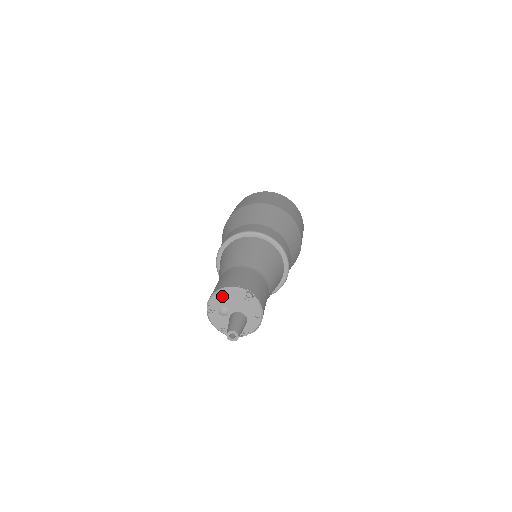
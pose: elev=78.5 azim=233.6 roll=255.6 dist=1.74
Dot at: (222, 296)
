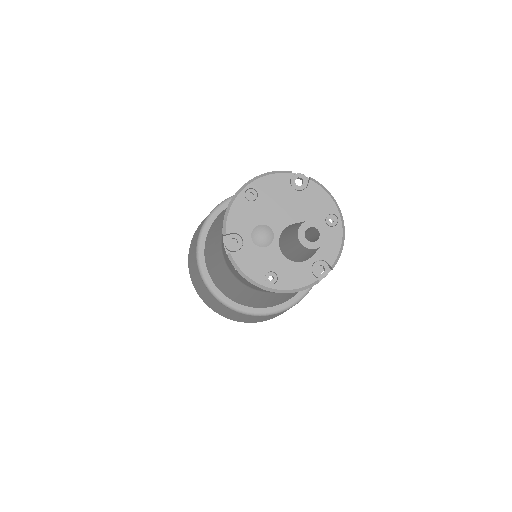
Dot at: (248, 201)
